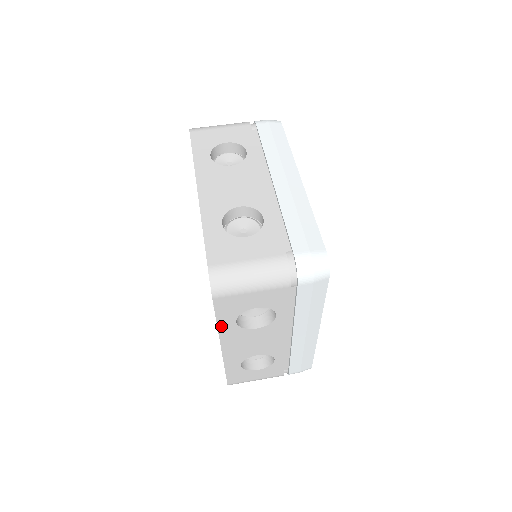
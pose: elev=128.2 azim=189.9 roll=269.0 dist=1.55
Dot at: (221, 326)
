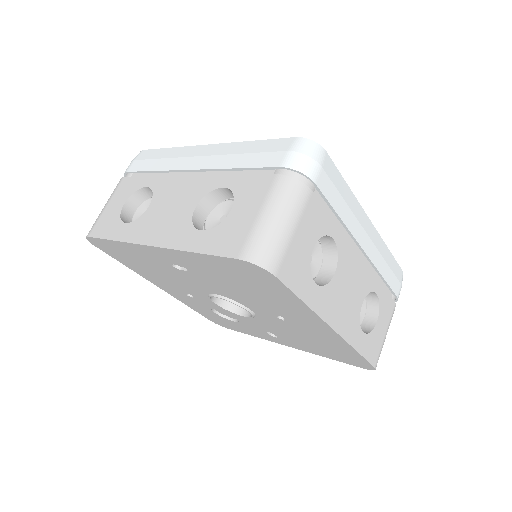
Dot at: (311, 303)
